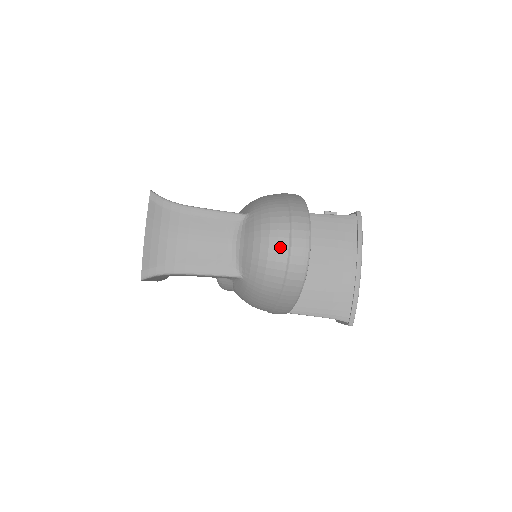
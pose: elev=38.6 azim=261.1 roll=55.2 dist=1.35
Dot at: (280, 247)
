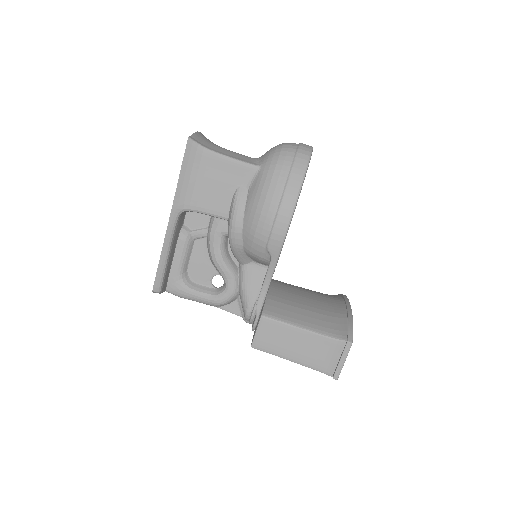
Dot at: (292, 143)
